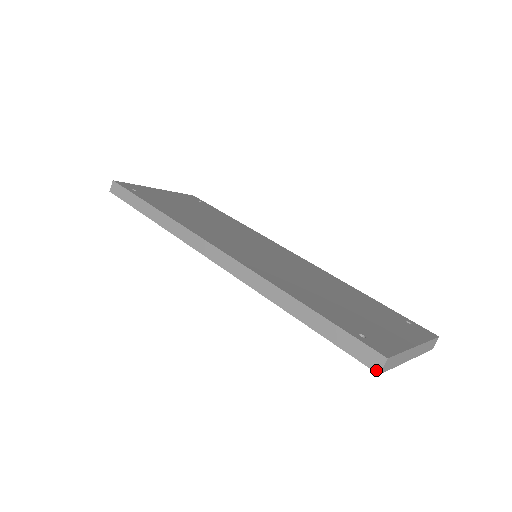
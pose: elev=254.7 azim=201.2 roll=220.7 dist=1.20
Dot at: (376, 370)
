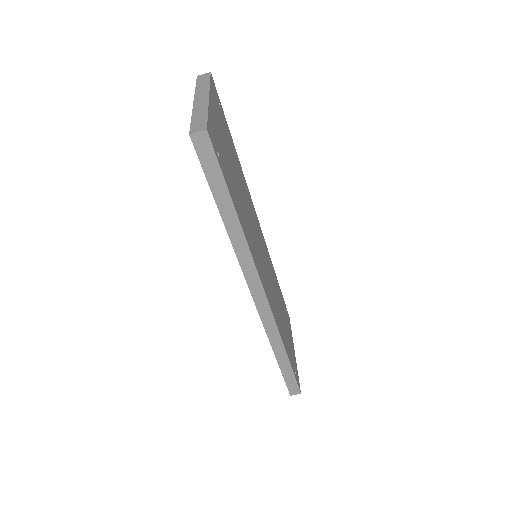
Dot at: (291, 394)
